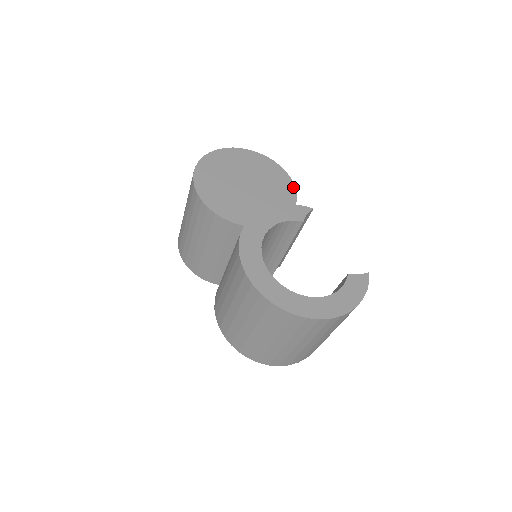
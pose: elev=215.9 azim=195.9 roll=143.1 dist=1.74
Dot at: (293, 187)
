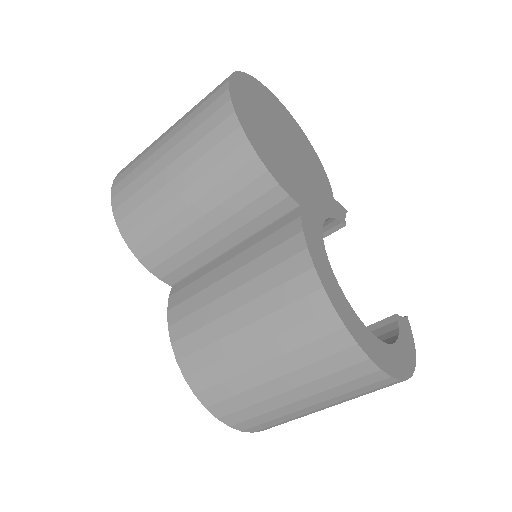
Dot at: (325, 173)
